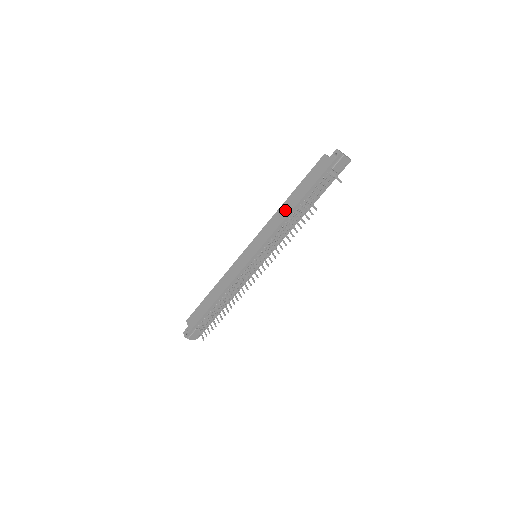
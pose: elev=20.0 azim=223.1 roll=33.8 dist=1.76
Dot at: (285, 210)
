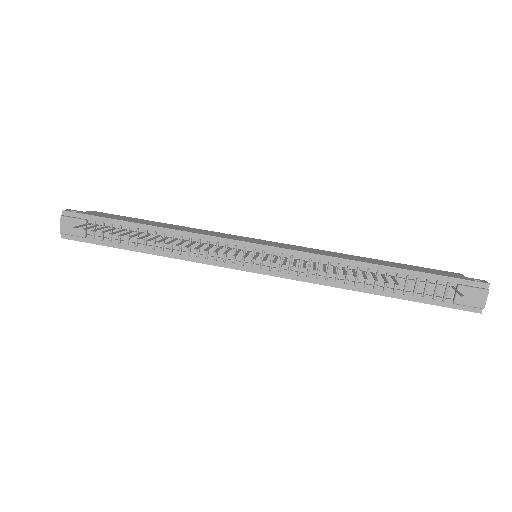
Dot at: (354, 257)
